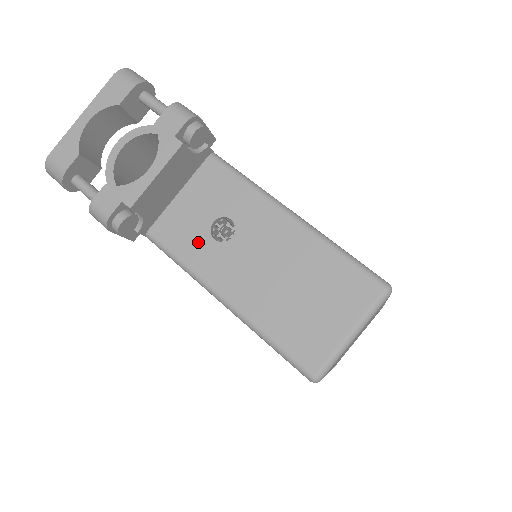
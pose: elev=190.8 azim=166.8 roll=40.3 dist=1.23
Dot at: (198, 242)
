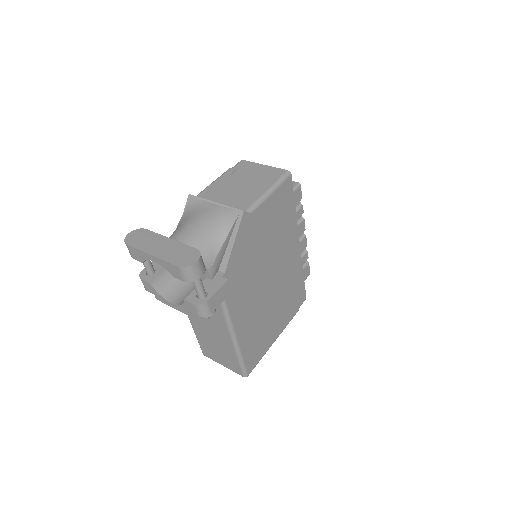
Dot at: occluded
